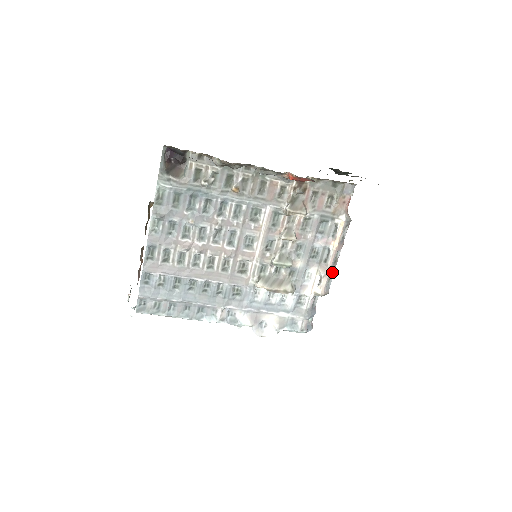
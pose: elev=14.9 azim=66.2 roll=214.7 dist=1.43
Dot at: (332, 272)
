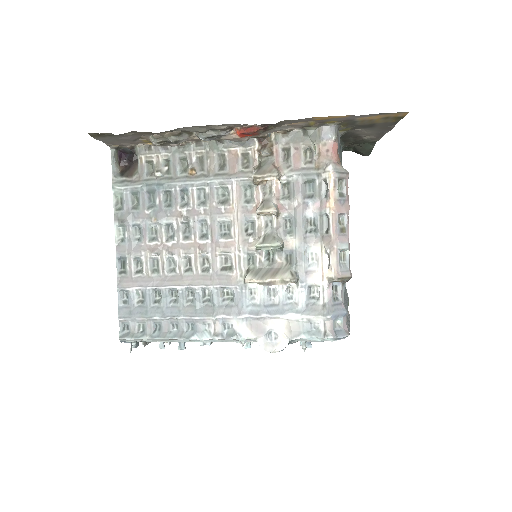
Dot at: (342, 244)
